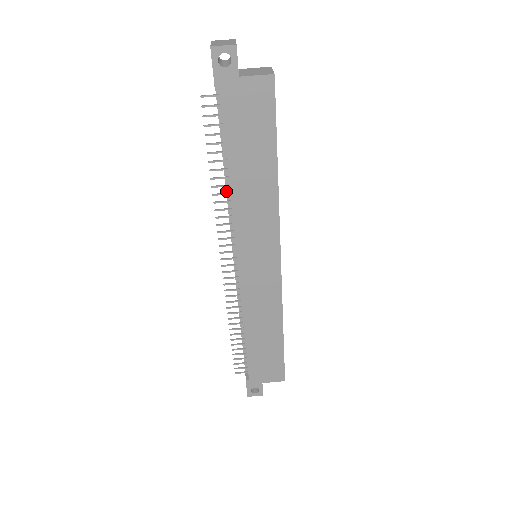
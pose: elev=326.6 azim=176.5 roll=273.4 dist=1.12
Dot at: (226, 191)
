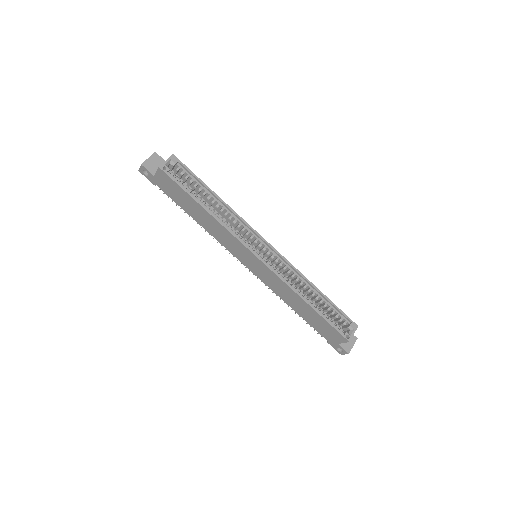
Dot at: occluded
